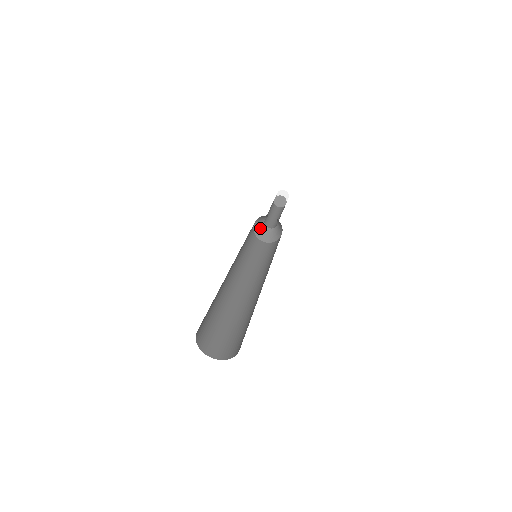
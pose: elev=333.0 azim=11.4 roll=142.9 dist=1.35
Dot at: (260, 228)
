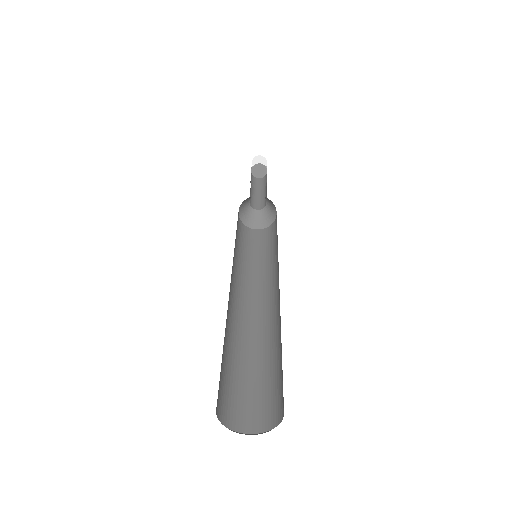
Dot at: (253, 218)
